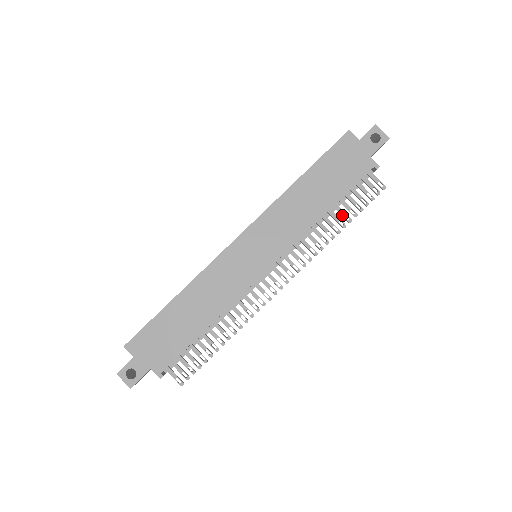
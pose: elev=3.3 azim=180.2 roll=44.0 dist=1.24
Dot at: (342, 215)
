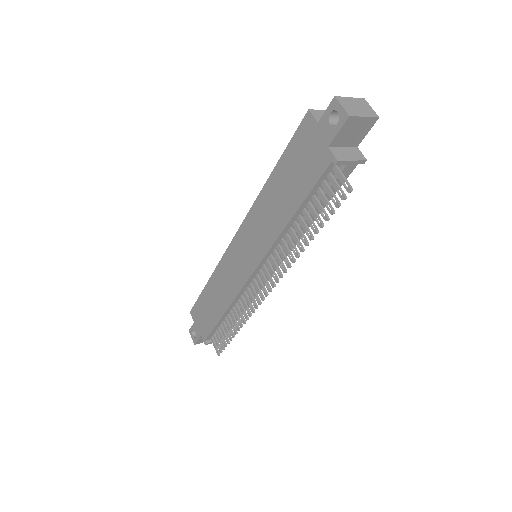
Dot at: (309, 224)
